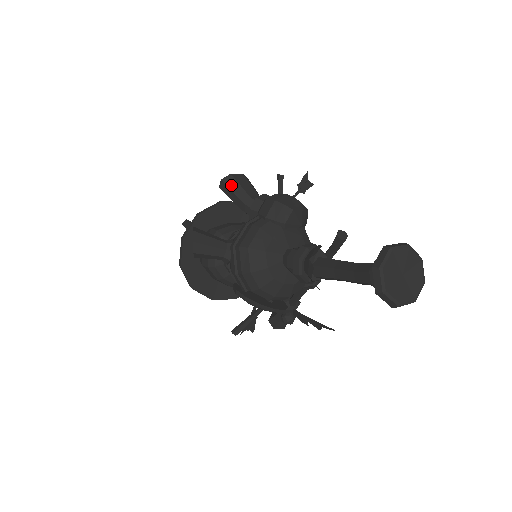
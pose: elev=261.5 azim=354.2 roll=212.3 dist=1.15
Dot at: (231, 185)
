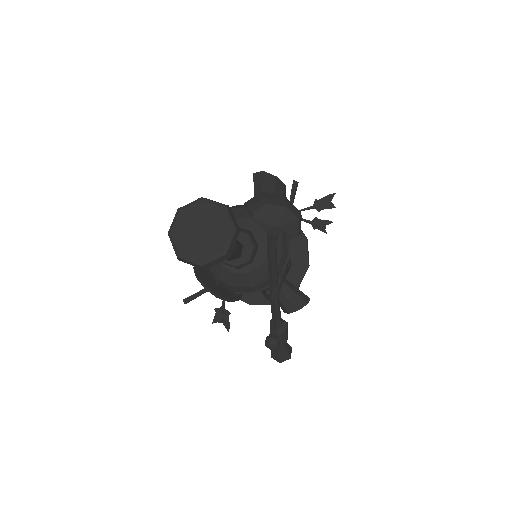
Dot at: (257, 179)
